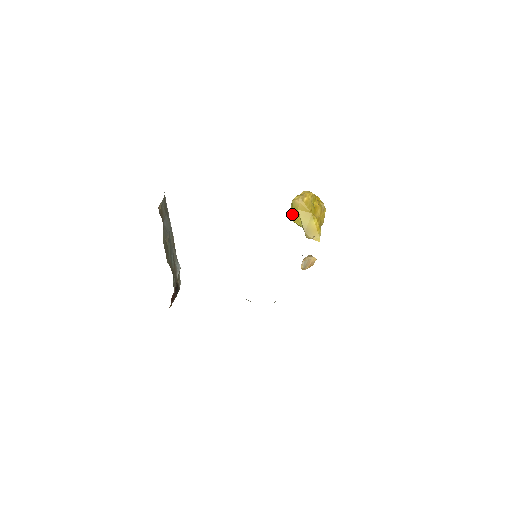
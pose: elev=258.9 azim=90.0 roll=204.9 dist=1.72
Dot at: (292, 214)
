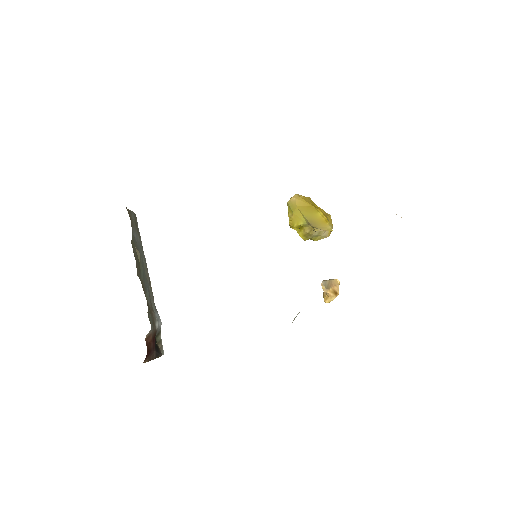
Dot at: (291, 217)
